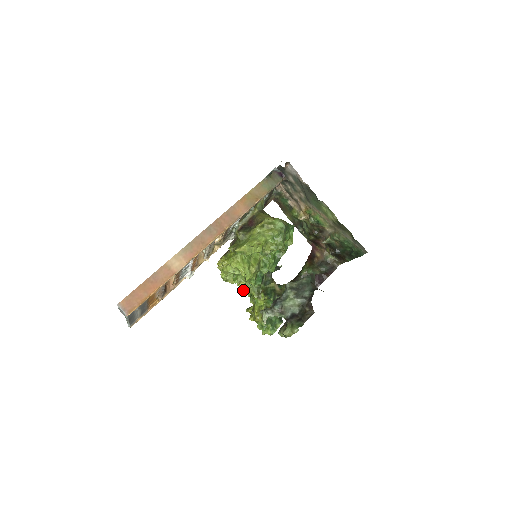
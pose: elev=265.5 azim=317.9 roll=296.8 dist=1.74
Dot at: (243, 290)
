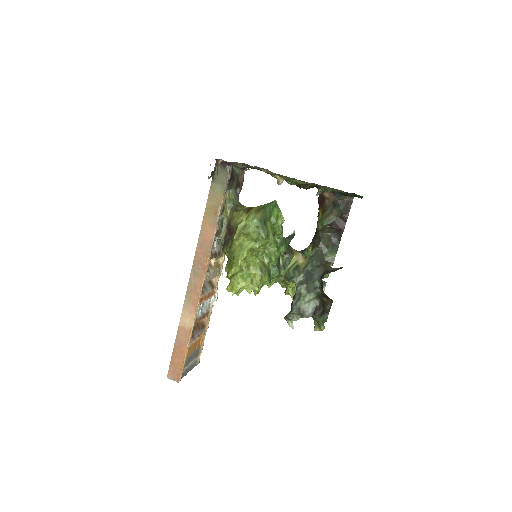
Dot at: (267, 285)
